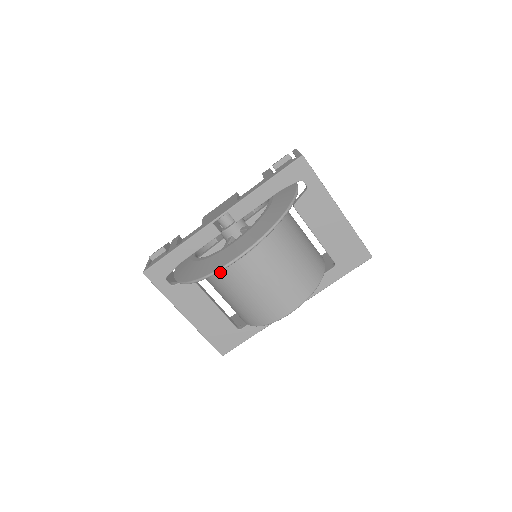
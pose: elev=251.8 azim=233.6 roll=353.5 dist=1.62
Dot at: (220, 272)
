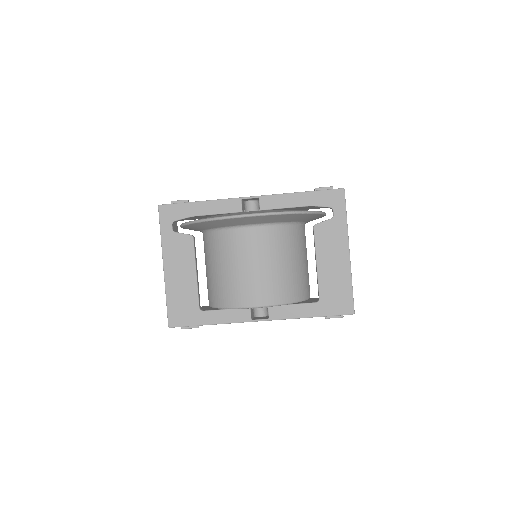
Dot at: (223, 232)
